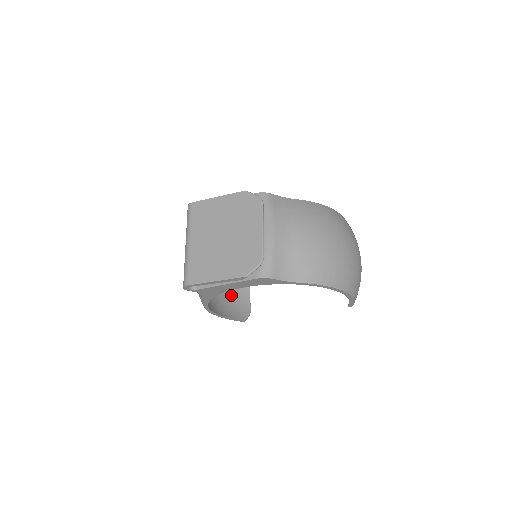
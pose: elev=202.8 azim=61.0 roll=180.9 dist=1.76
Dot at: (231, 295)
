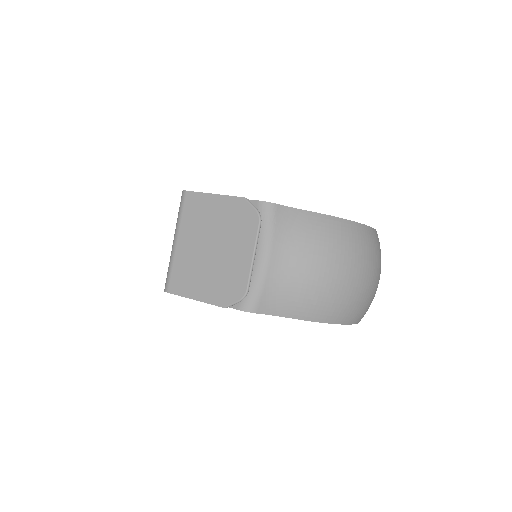
Dot at: occluded
